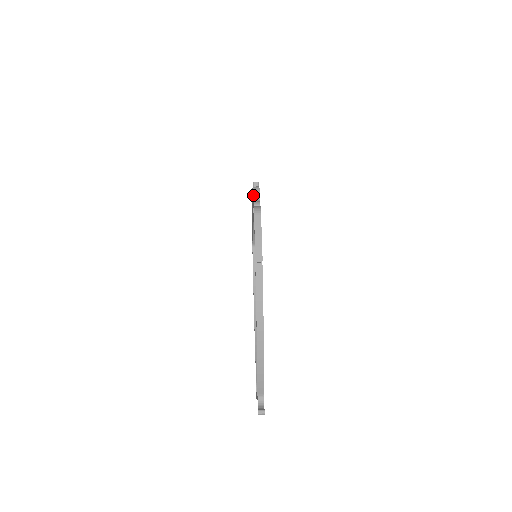
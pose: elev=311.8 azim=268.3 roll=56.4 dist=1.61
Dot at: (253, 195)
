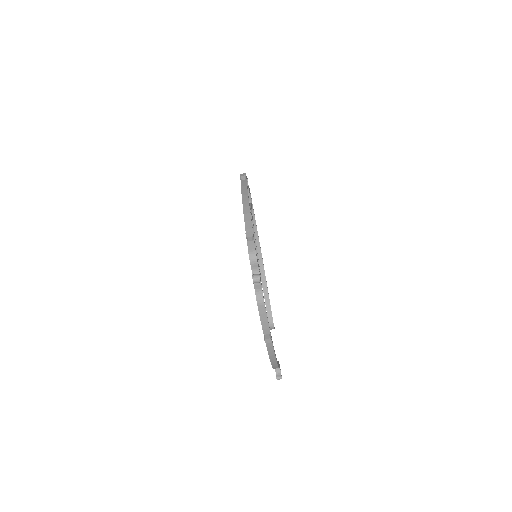
Dot at: occluded
